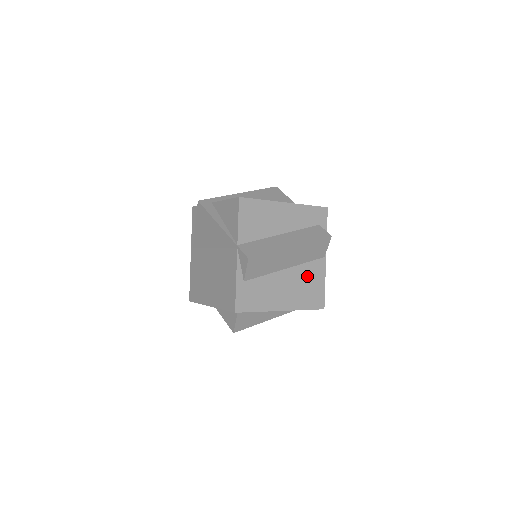
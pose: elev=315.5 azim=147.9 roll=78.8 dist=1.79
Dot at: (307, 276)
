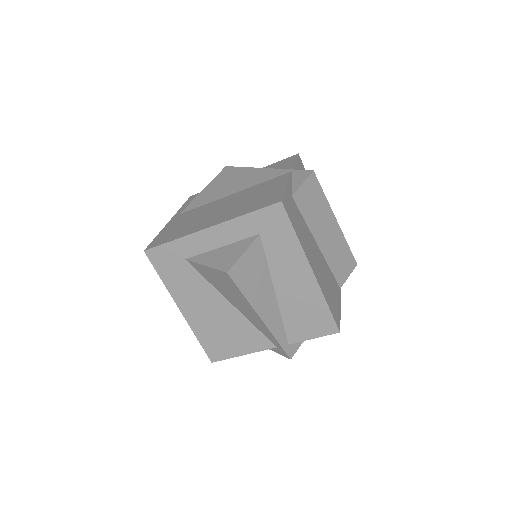
Dot at: (330, 280)
